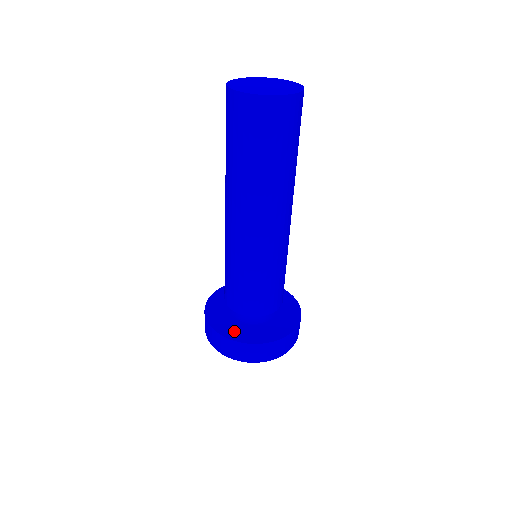
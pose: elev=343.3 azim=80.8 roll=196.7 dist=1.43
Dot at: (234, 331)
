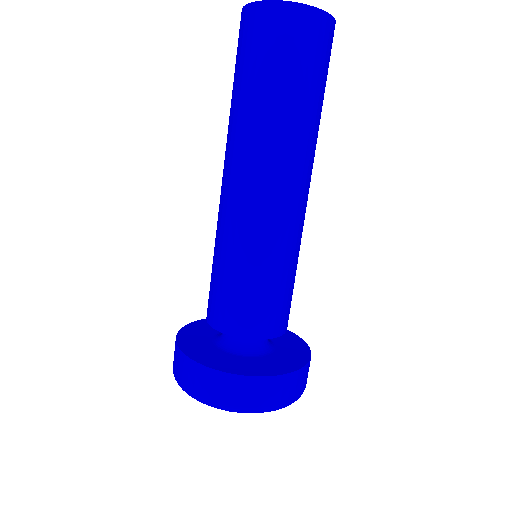
Dot at: (262, 367)
